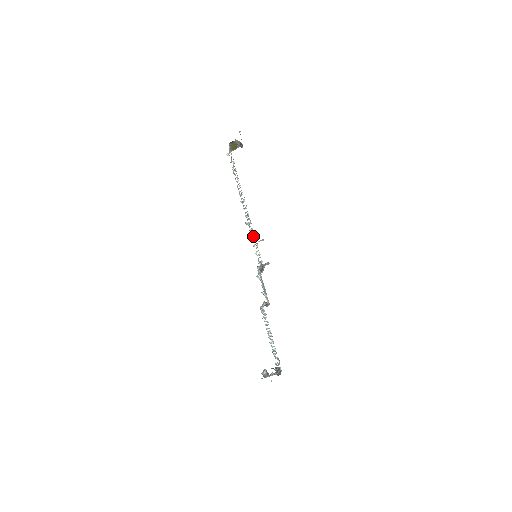
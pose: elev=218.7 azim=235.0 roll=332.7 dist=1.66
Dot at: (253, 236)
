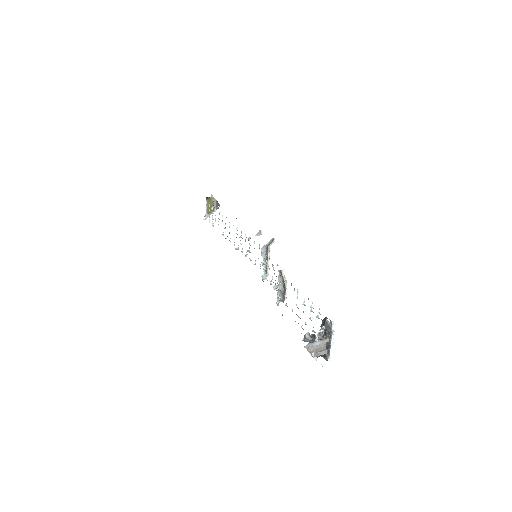
Dot at: (248, 240)
